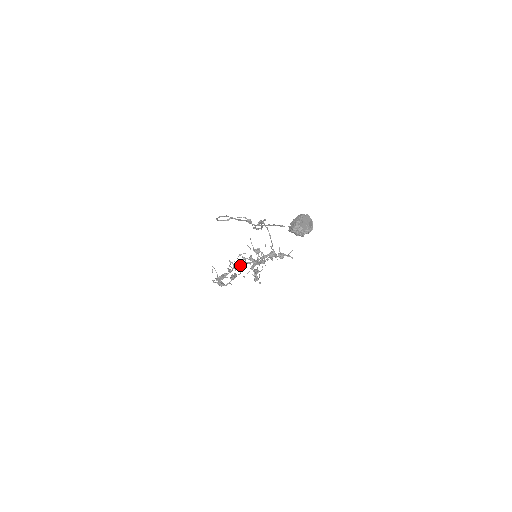
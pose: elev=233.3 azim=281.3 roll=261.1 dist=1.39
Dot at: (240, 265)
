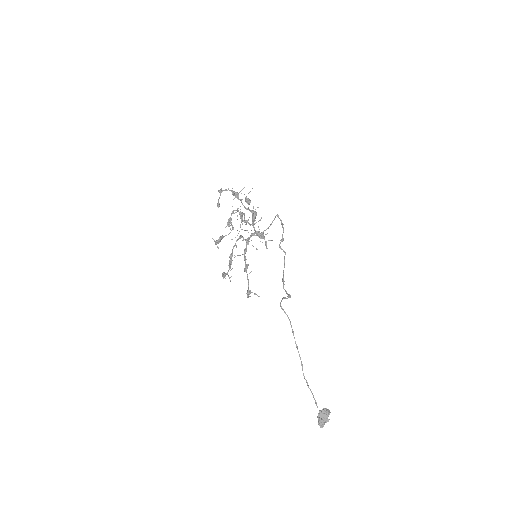
Dot at: (225, 190)
